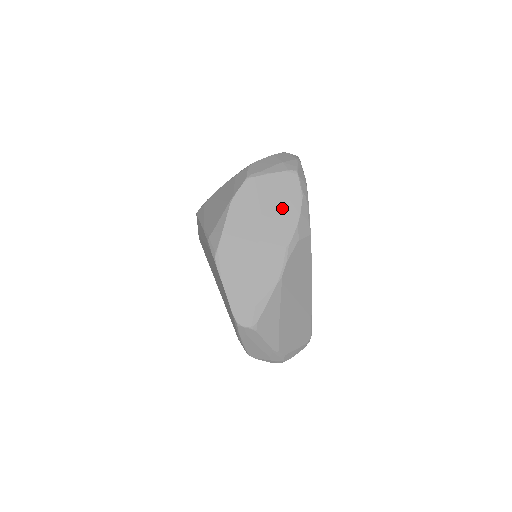
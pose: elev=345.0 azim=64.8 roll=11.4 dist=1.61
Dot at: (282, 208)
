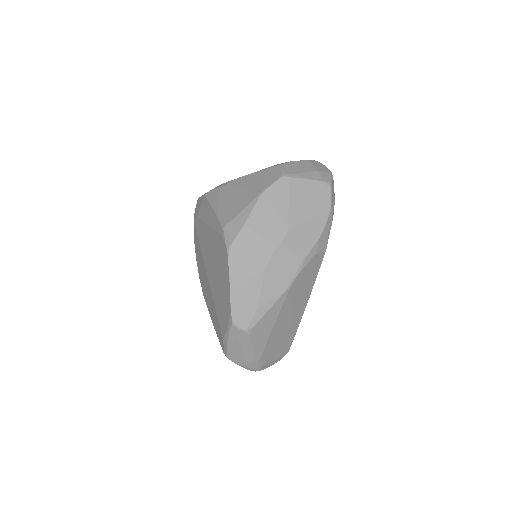
Dot at: (309, 217)
